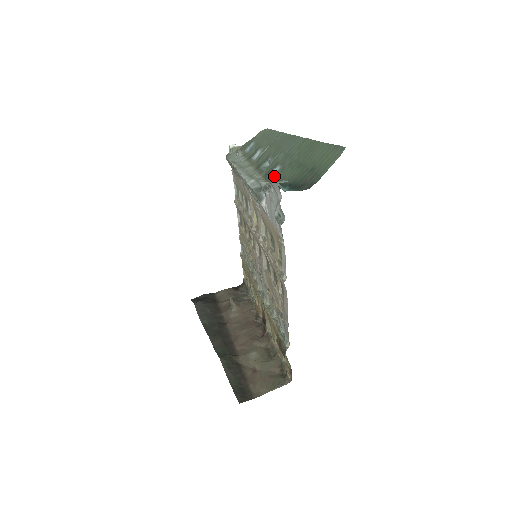
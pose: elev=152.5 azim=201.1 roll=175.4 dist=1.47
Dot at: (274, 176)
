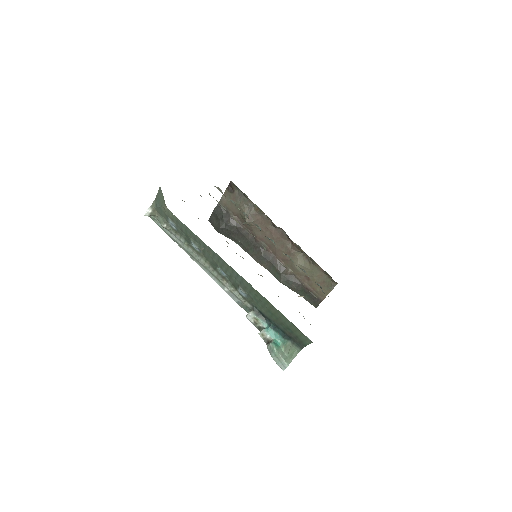
Dot at: (247, 299)
